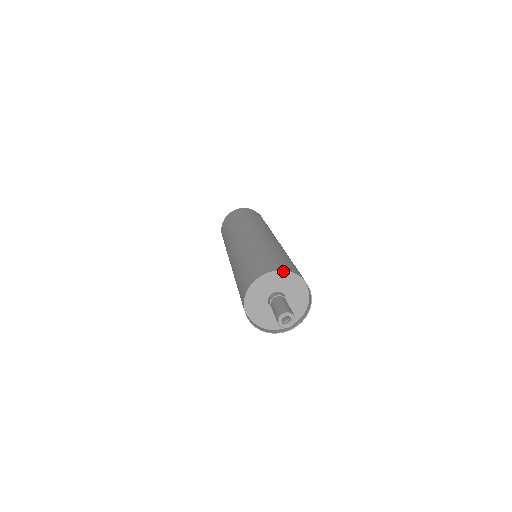
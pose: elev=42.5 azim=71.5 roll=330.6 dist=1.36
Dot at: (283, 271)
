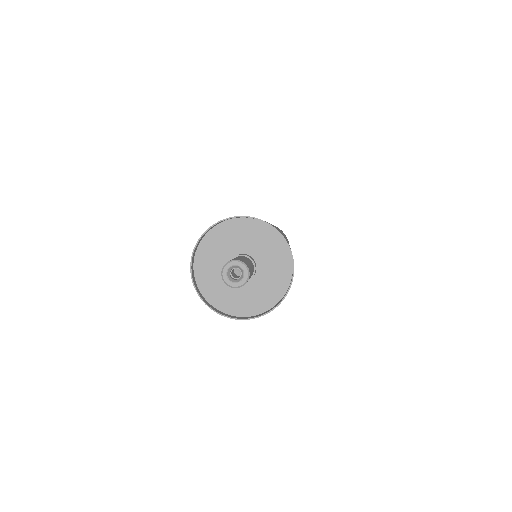
Dot at: (251, 221)
